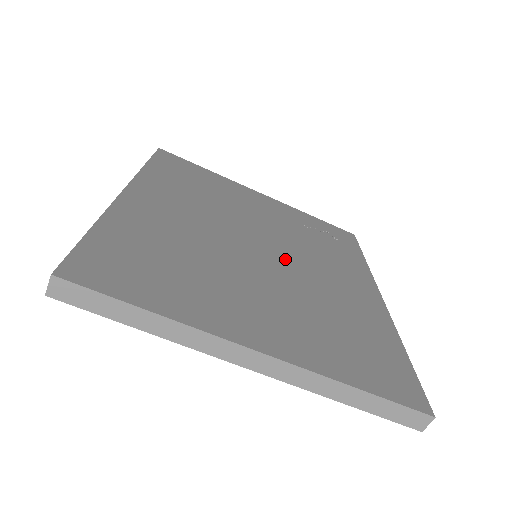
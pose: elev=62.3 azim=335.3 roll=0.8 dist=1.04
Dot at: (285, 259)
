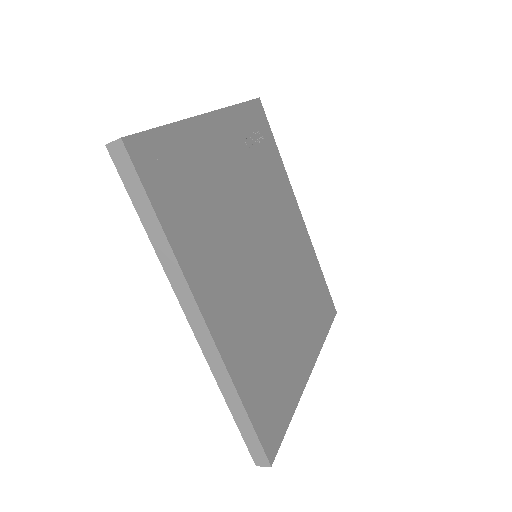
Dot at: (274, 248)
